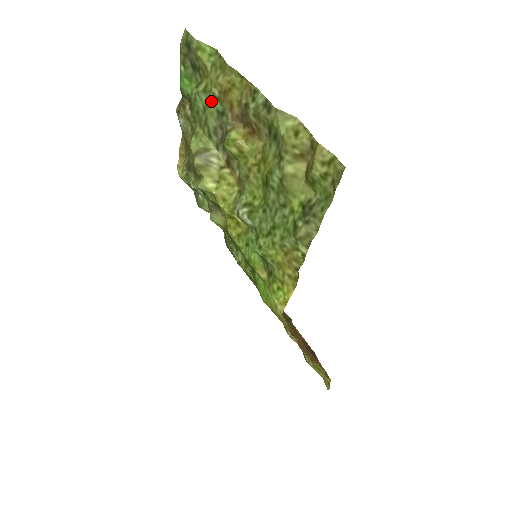
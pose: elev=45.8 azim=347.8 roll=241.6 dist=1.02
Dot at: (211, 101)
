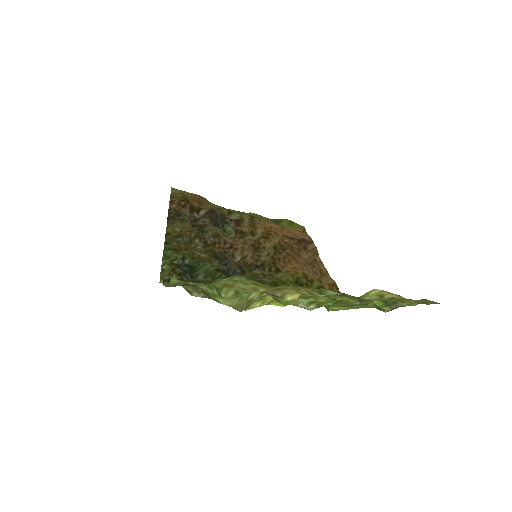
Dot at: occluded
